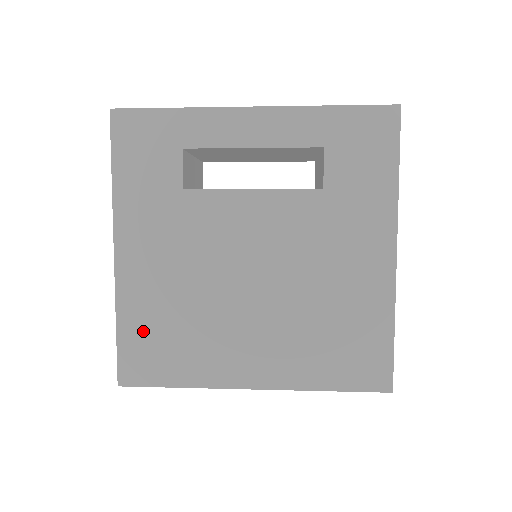
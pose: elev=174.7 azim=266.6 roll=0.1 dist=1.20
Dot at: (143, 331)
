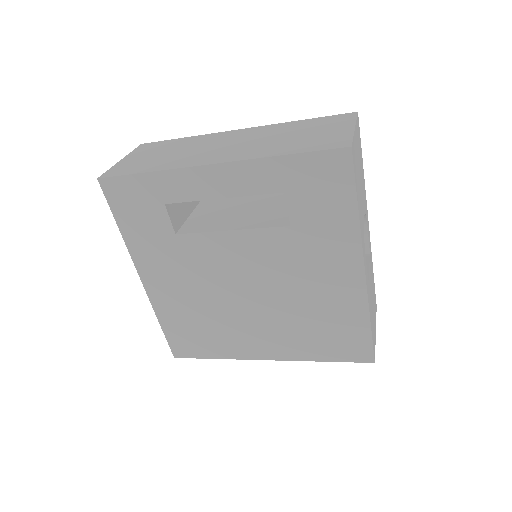
Dot at: (179, 327)
